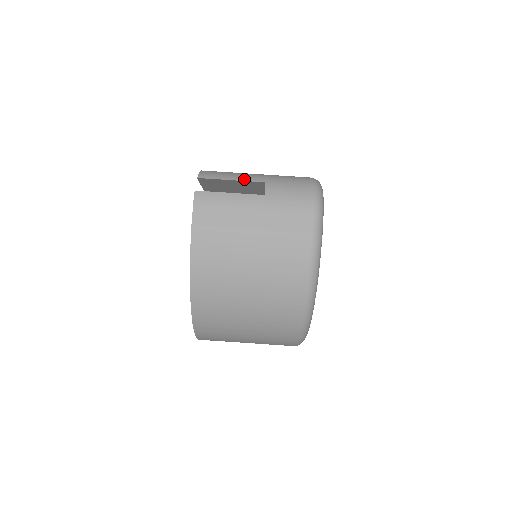
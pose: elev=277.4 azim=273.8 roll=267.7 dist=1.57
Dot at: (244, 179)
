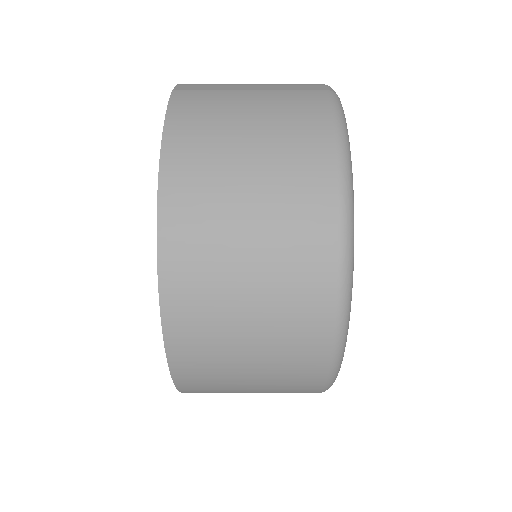
Dot at: occluded
